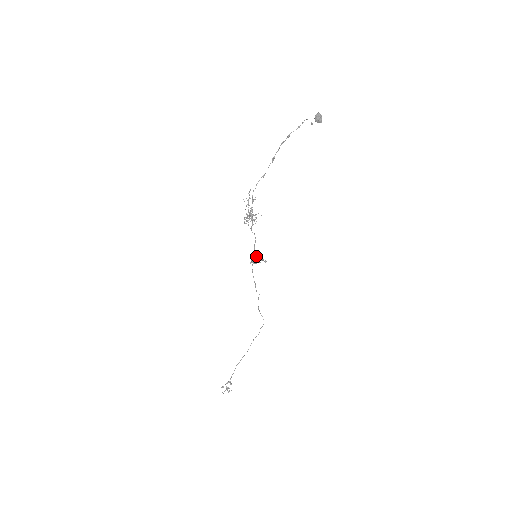
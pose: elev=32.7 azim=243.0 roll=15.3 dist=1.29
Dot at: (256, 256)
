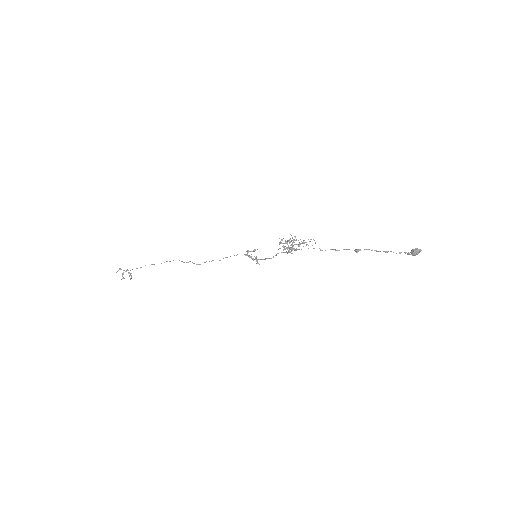
Dot at: occluded
